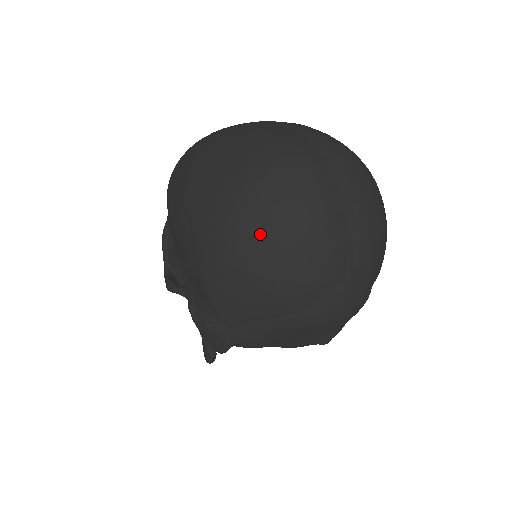
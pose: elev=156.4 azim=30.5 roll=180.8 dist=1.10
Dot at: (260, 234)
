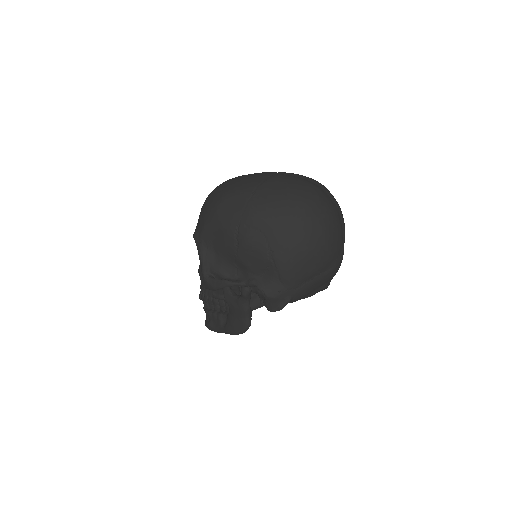
Dot at: (316, 230)
